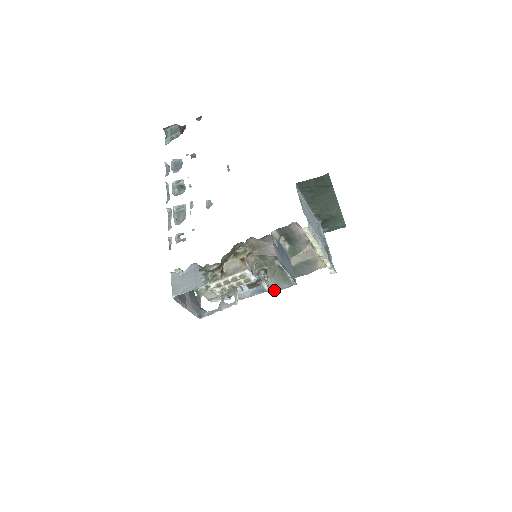
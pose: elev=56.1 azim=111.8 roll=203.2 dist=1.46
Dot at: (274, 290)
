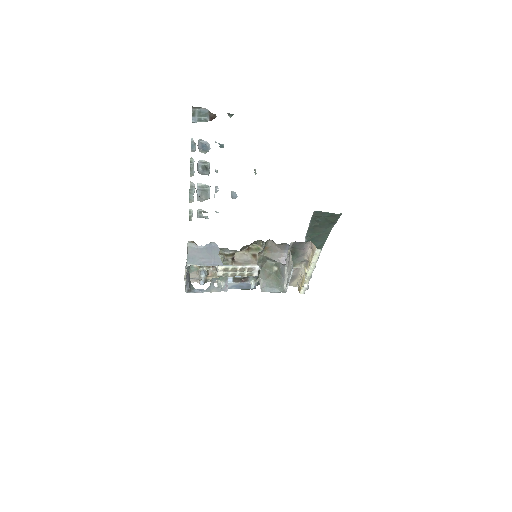
Dot at: (265, 291)
